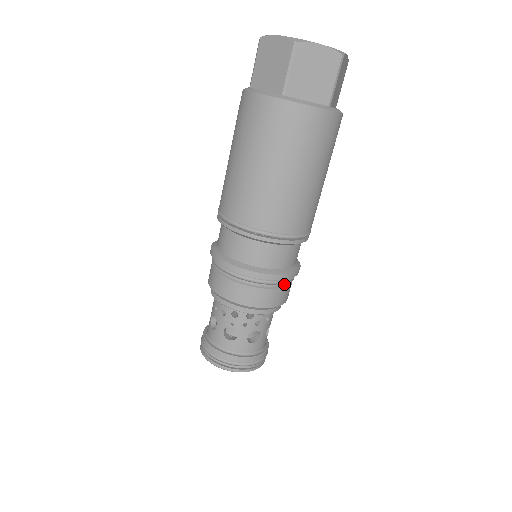
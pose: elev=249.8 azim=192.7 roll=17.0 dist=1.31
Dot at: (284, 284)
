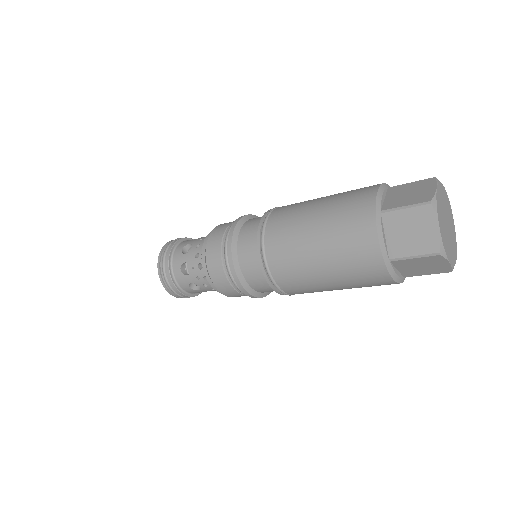
Dot at: occluded
